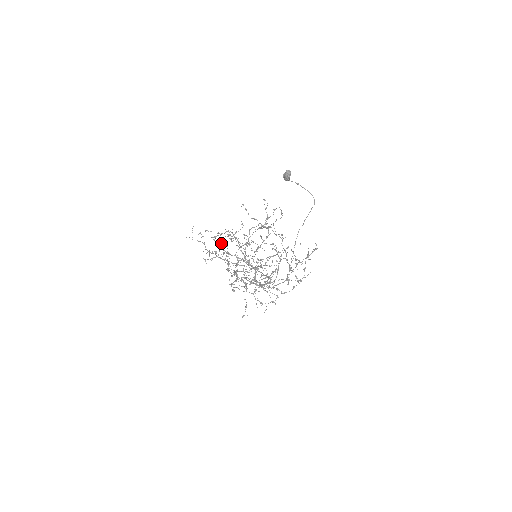
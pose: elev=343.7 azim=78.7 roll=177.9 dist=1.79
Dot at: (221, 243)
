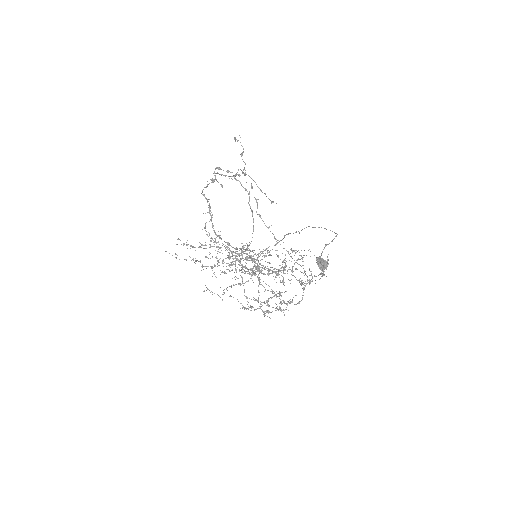
Dot at: occluded
